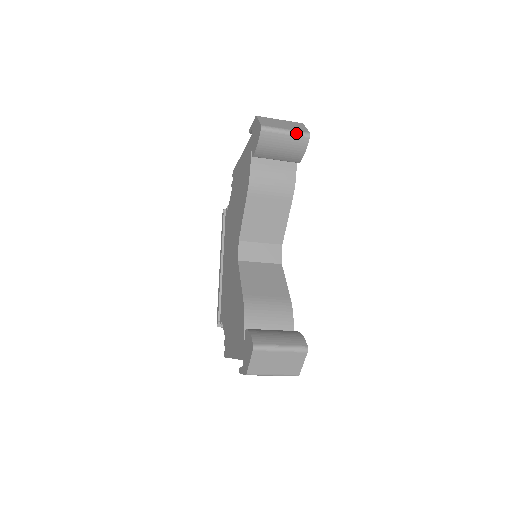
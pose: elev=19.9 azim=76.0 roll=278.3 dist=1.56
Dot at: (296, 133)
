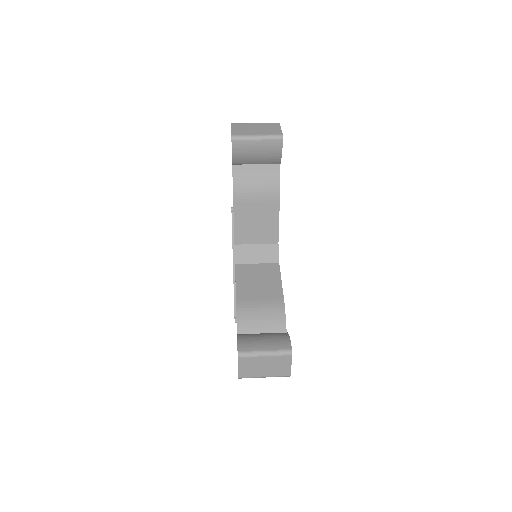
Dot at: (268, 137)
